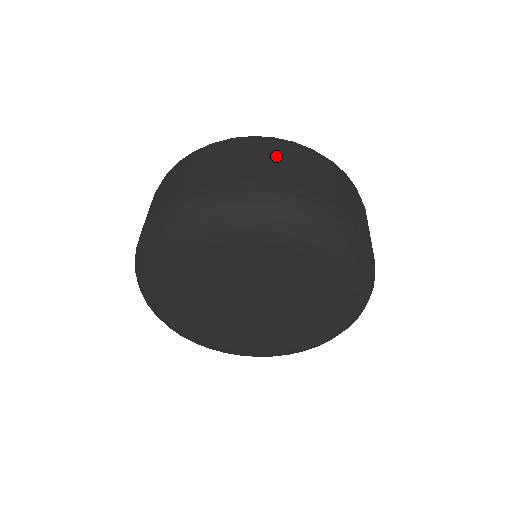
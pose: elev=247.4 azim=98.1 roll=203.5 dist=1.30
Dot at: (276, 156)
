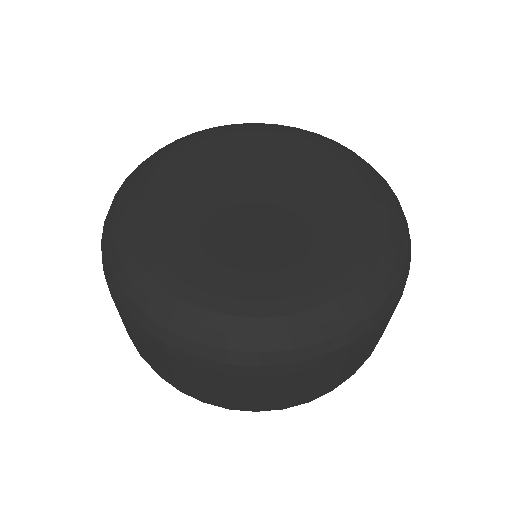
Dot at: (260, 389)
